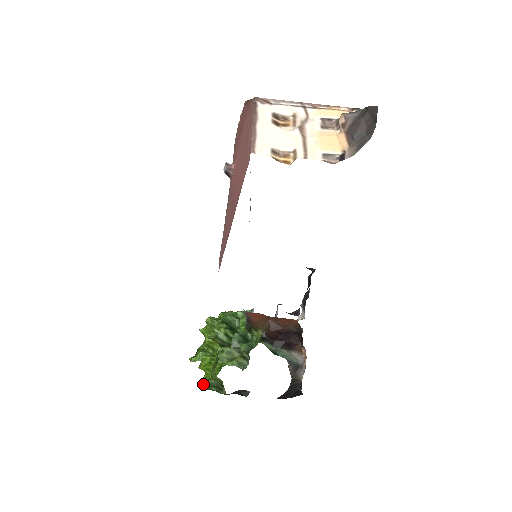
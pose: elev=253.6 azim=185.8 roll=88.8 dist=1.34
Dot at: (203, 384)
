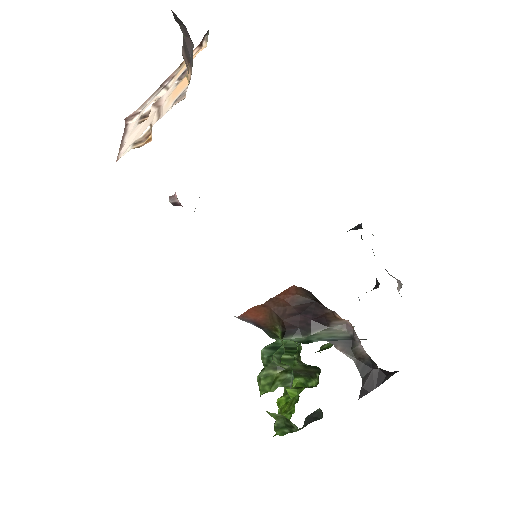
Dot at: occluded
